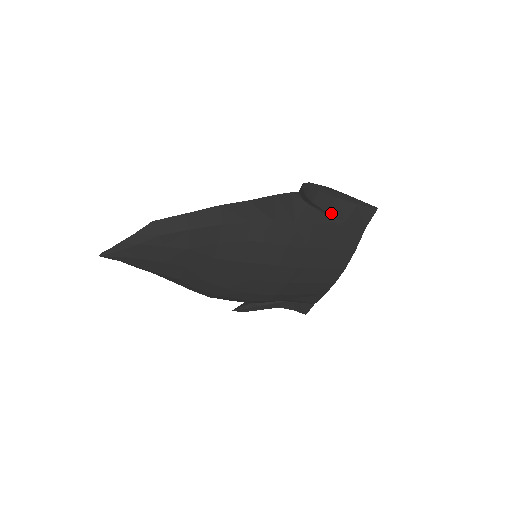
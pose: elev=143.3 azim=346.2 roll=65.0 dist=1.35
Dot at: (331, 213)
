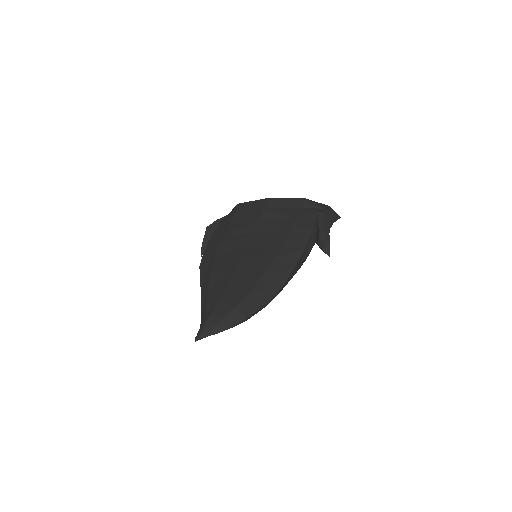
Dot at: occluded
